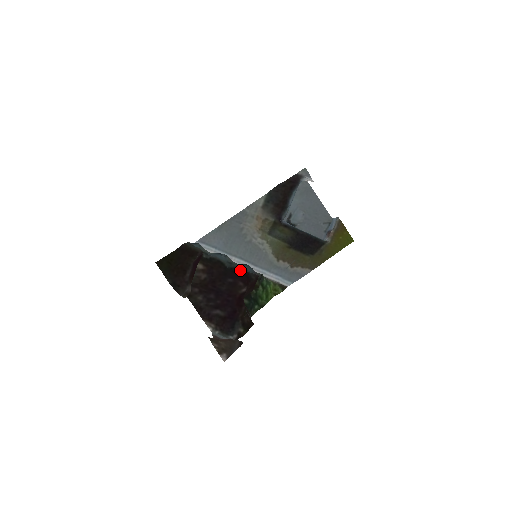
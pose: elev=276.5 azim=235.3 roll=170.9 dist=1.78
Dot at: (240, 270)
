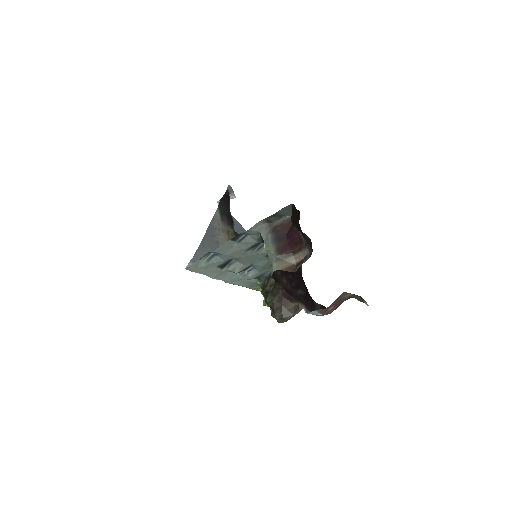
Dot at: occluded
